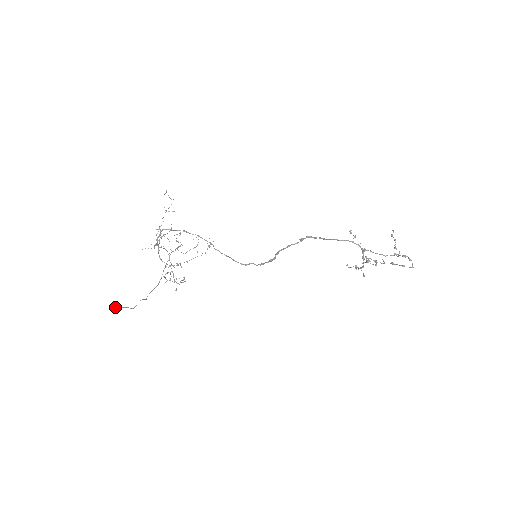
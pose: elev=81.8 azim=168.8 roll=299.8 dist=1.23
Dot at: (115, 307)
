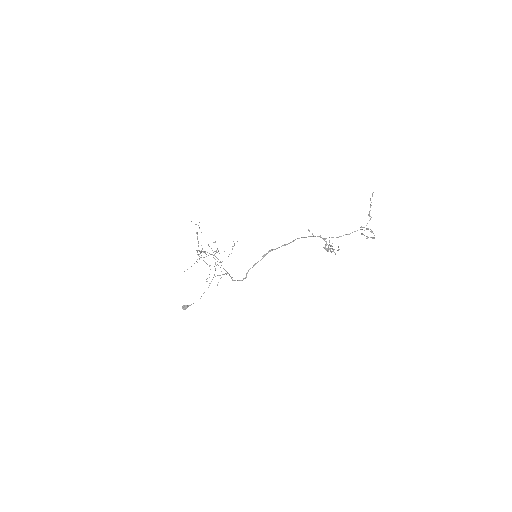
Dot at: (185, 308)
